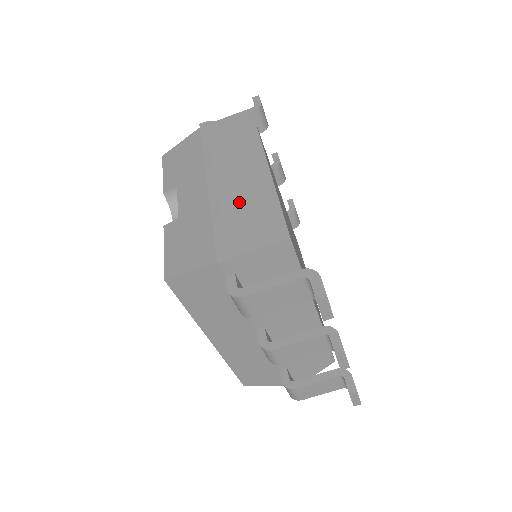
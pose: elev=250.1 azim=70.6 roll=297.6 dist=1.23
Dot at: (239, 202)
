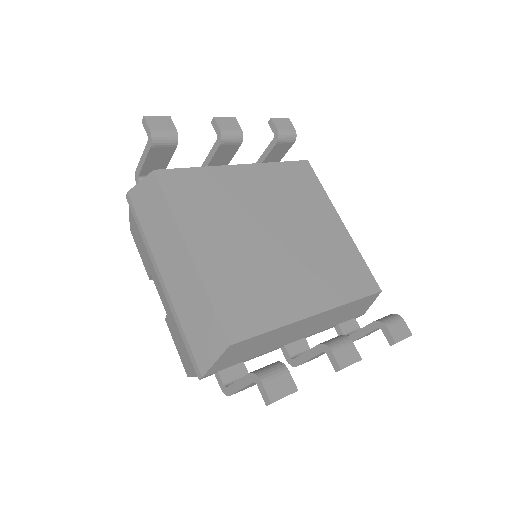
Dot at: (185, 306)
